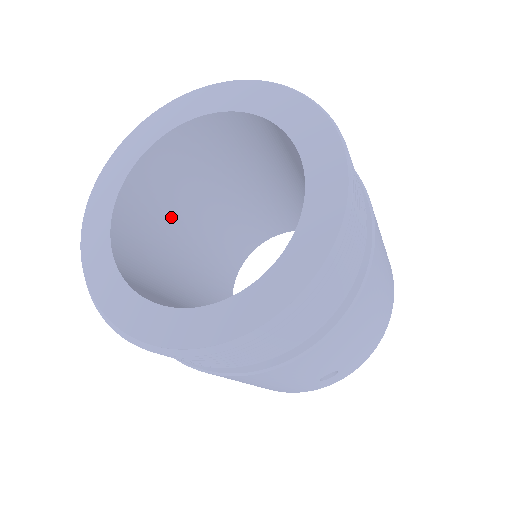
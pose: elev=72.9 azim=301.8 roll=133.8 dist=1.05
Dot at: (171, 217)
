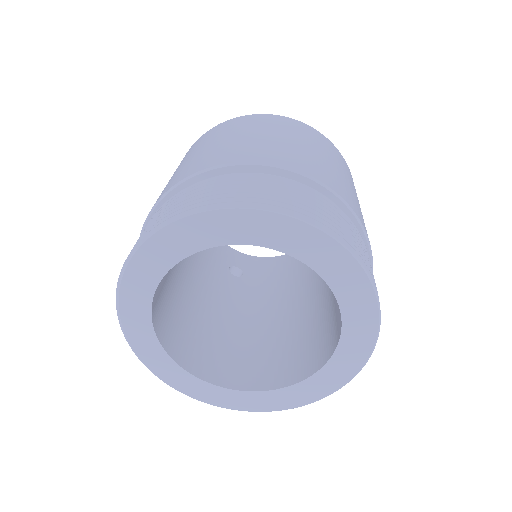
Dot at: occluded
